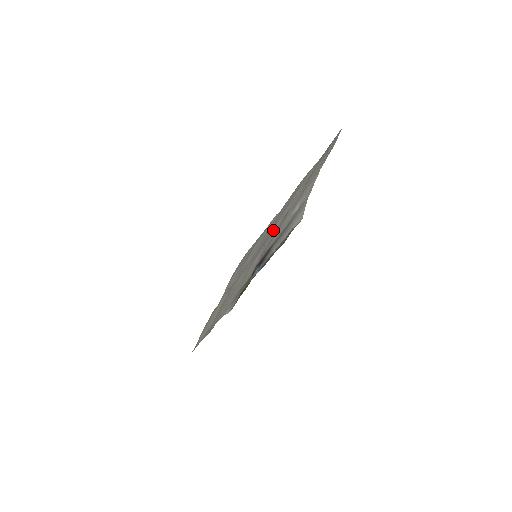
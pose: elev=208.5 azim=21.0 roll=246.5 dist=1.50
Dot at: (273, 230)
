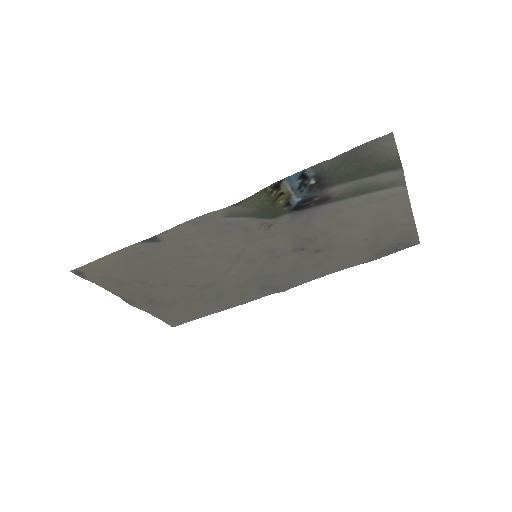
Dot at: (293, 255)
